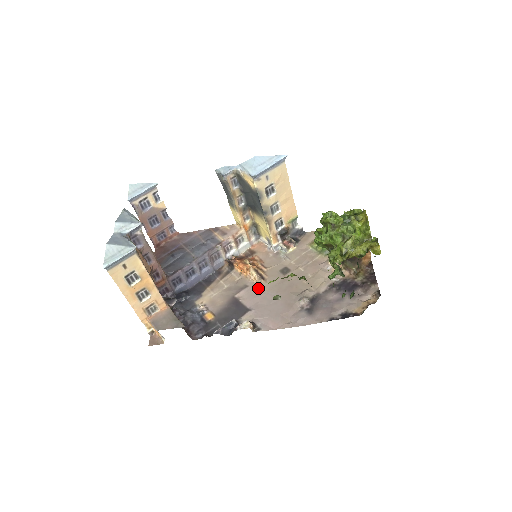
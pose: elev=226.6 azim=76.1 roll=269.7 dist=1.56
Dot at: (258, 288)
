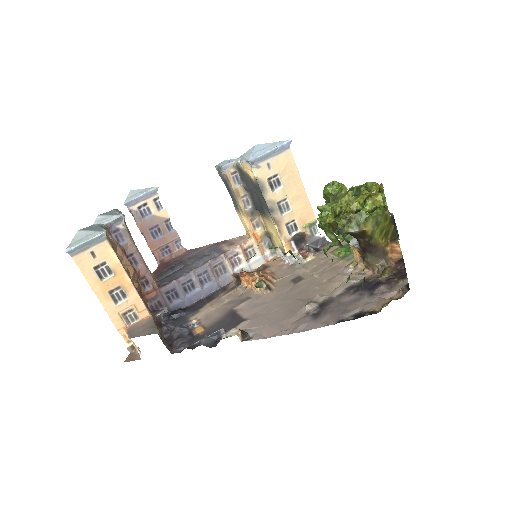
Dot at: (261, 298)
